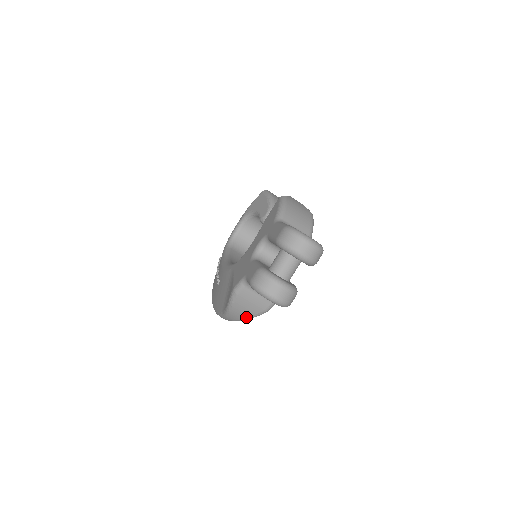
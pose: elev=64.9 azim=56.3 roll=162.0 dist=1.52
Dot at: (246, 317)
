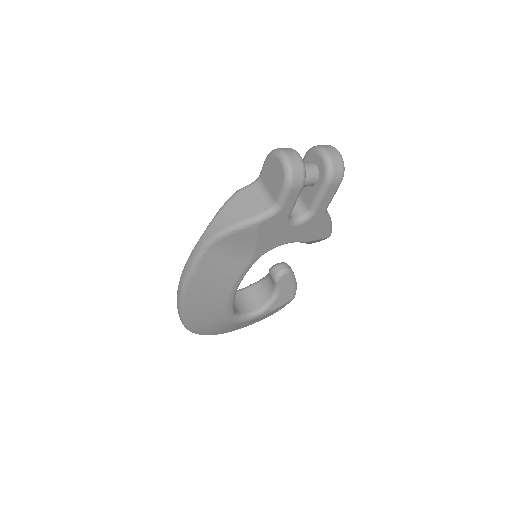
Dot at: (229, 224)
